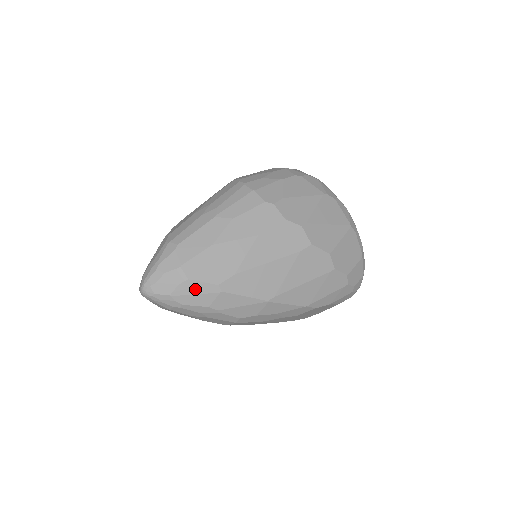
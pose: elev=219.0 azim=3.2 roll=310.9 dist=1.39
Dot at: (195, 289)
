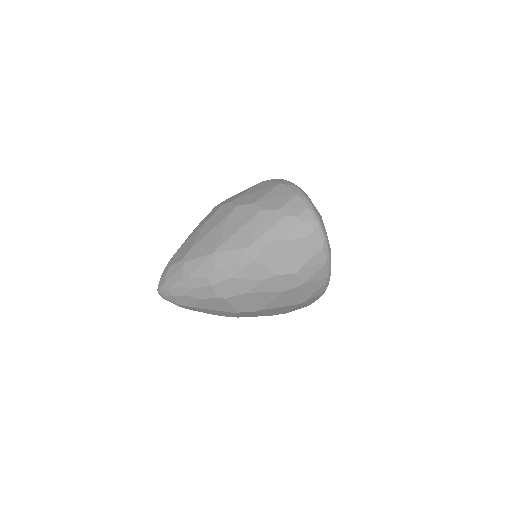
Dot at: (173, 271)
